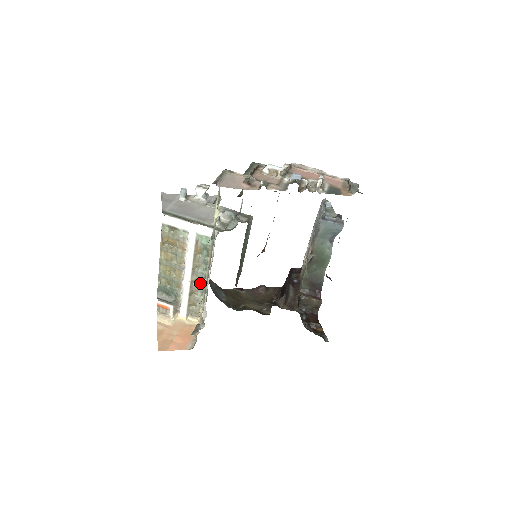
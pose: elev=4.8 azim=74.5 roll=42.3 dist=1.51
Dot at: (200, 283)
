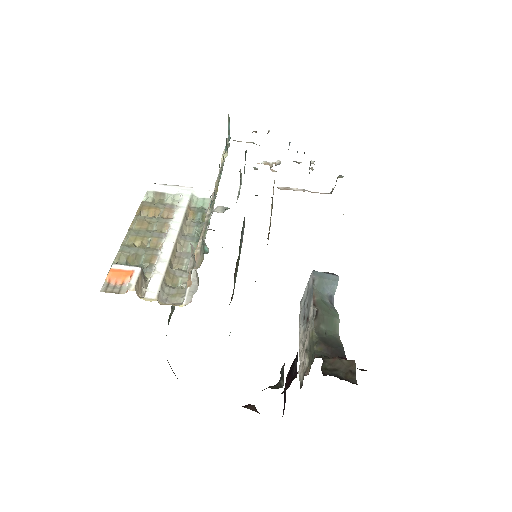
Dot at: (188, 250)
